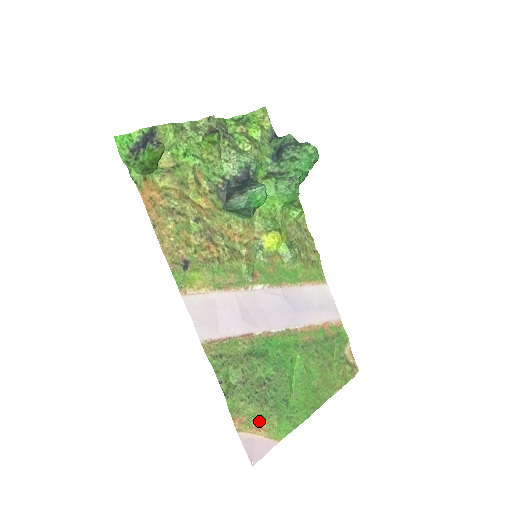
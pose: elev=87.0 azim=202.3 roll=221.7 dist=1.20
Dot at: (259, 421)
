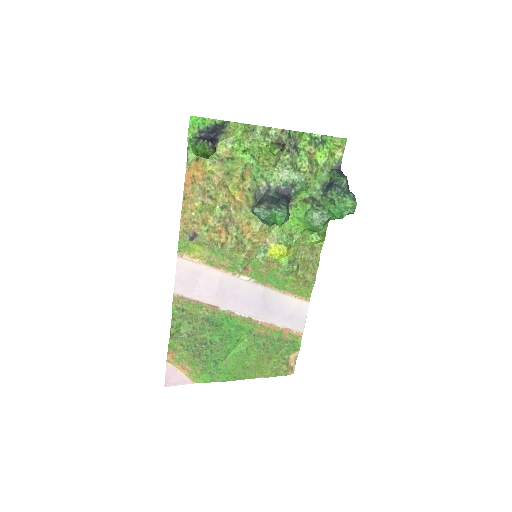
Dot at: (187, 364)
